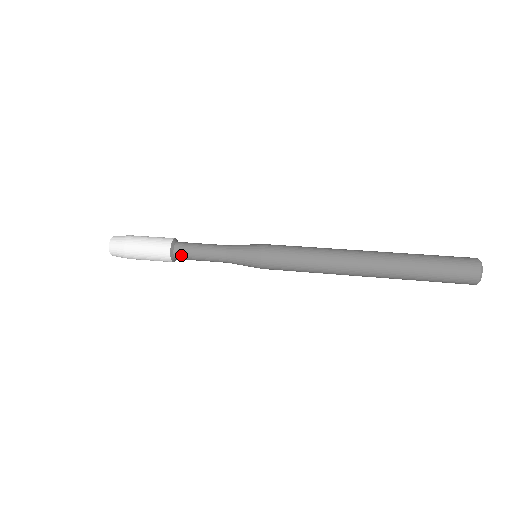
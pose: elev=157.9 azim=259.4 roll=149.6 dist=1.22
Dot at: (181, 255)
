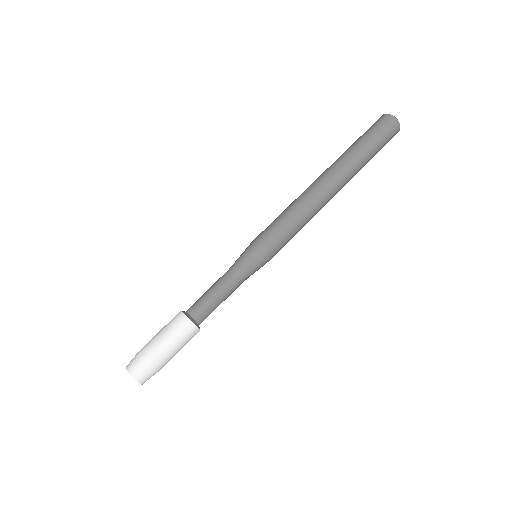
Dot at: occluded
